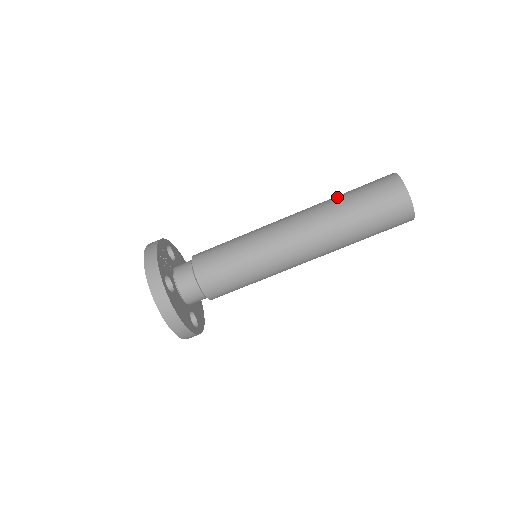
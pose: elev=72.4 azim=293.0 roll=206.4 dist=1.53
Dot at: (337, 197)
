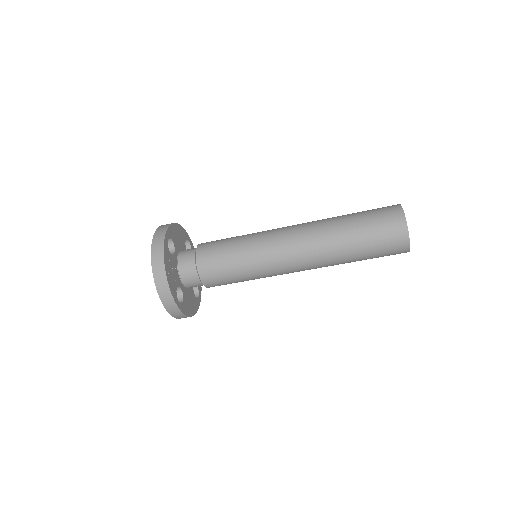
Dot at: (344, 233)
